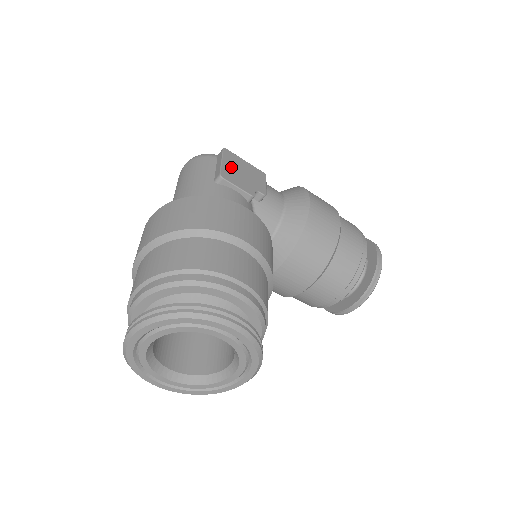
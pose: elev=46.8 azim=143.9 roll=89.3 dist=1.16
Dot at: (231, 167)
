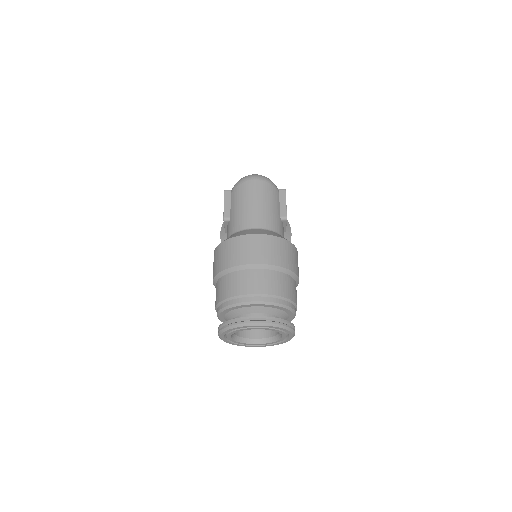
Dot at: occluded
